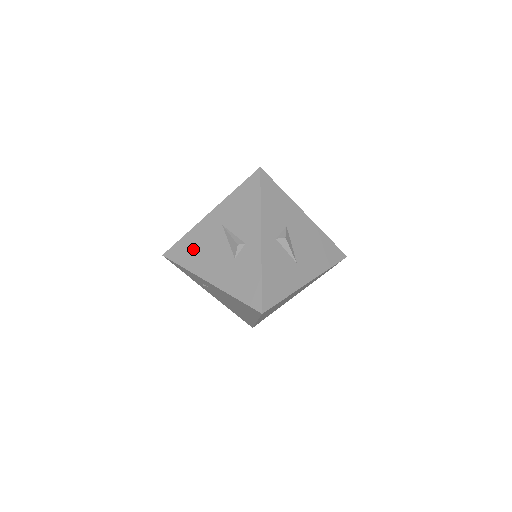
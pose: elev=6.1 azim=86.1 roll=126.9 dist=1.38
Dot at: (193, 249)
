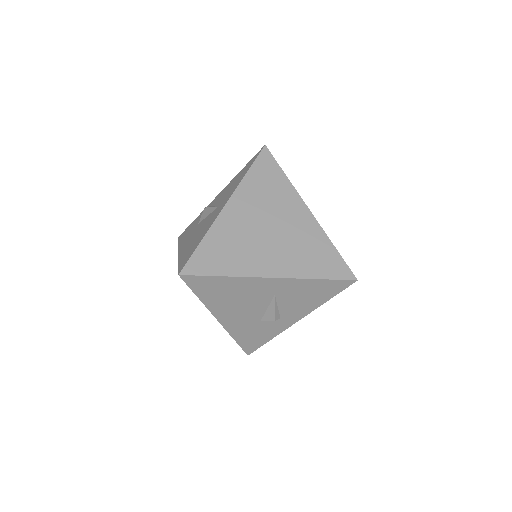
Dot at: (225, 293)
